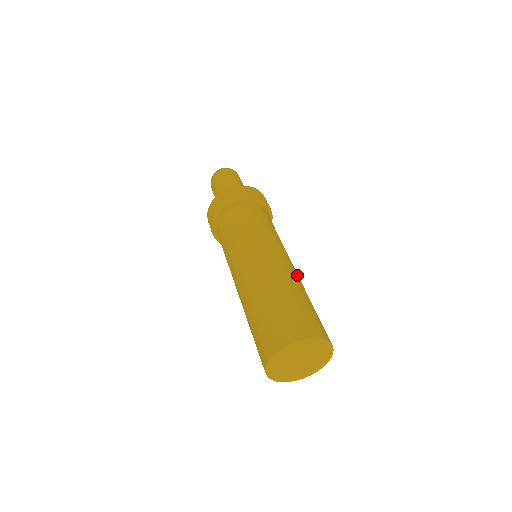
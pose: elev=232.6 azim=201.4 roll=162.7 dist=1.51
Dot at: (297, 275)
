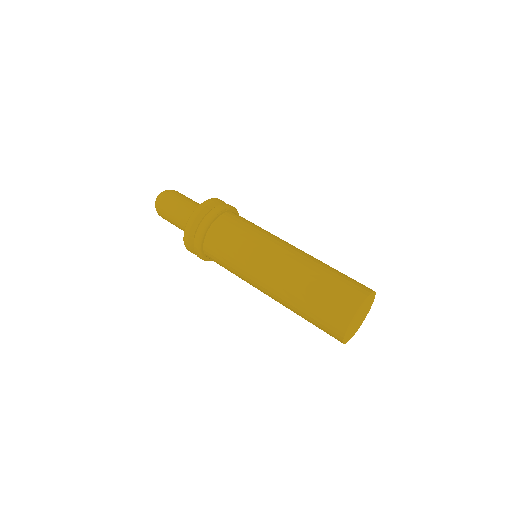
Dot at: occluded
